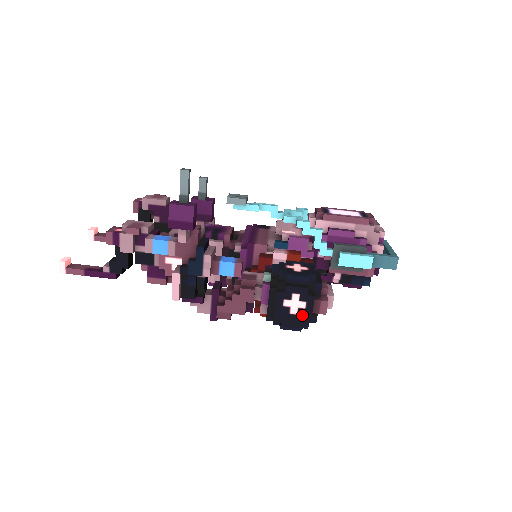
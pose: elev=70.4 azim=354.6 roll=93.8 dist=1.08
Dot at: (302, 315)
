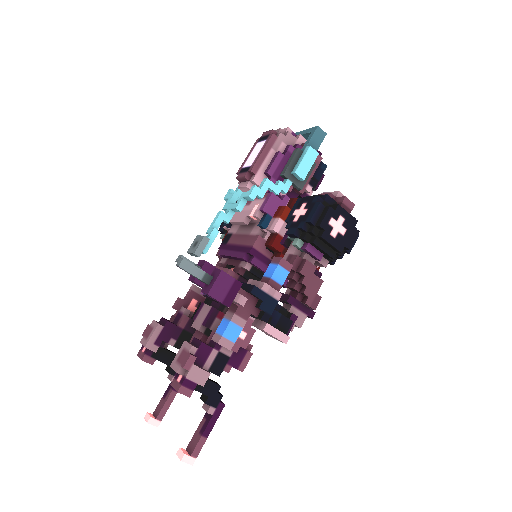
Dot at: (349, 225)
